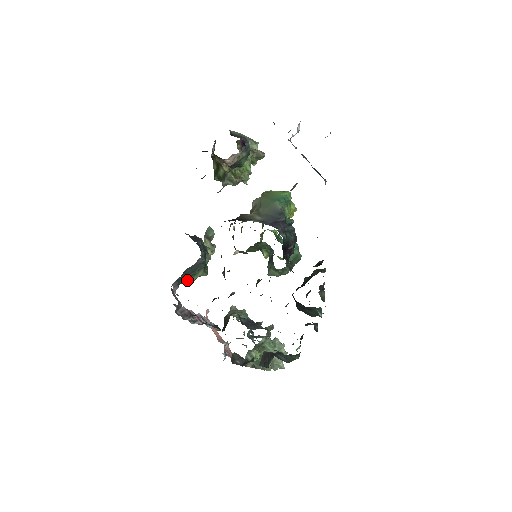
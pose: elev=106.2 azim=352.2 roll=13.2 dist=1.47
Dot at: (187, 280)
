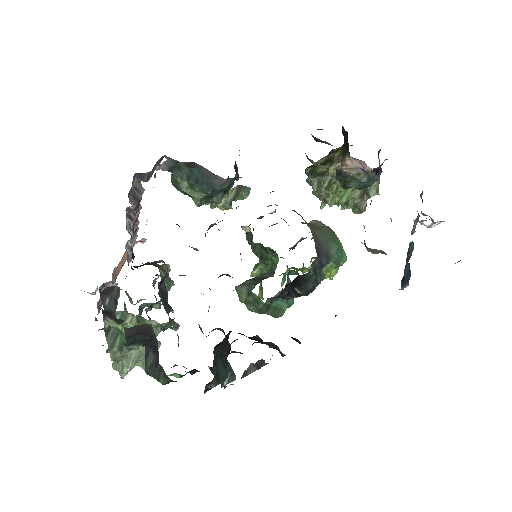
Dot at: (180, 180)
